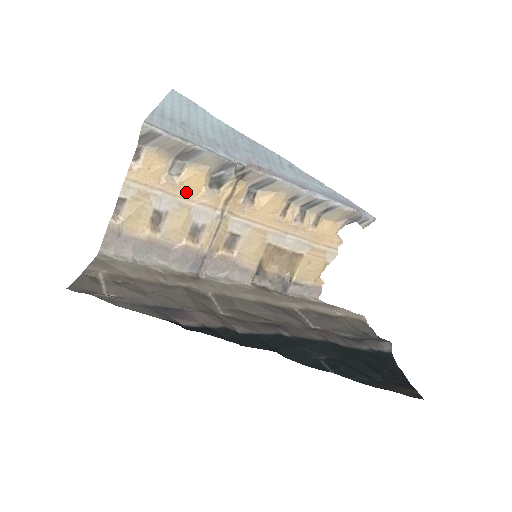
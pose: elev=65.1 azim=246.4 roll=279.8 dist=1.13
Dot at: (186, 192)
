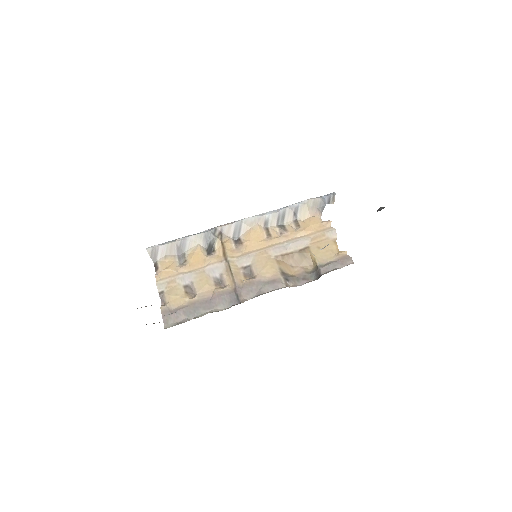
Dot at: (196, 266)
